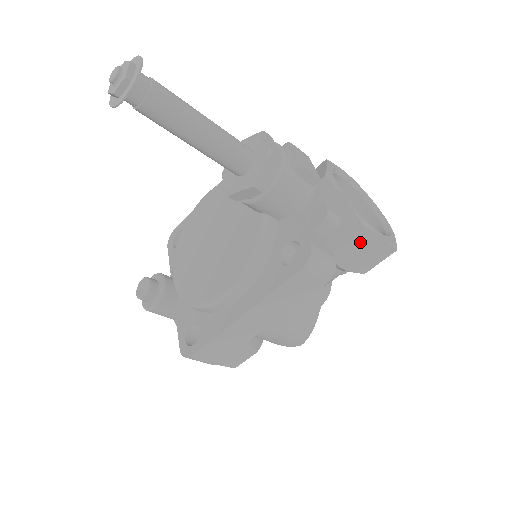
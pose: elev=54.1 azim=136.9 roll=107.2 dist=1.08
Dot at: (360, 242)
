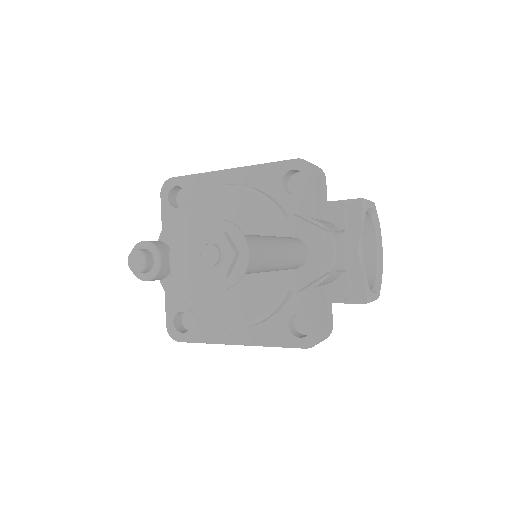
Dot at: occluded
